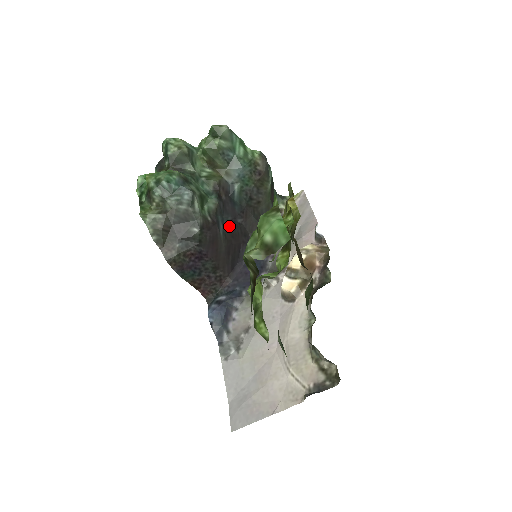
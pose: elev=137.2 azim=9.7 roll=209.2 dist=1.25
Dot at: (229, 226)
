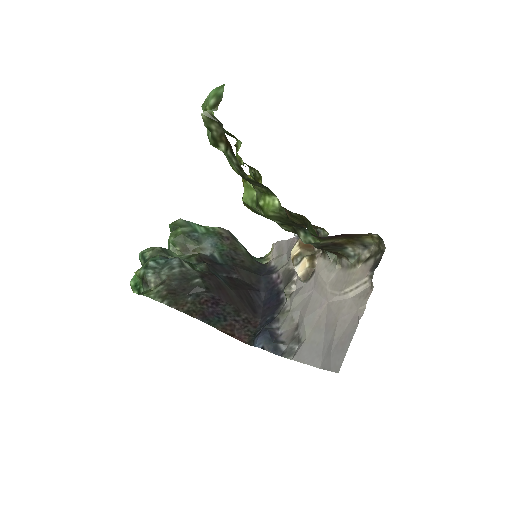
Dot at: (228, 280)
